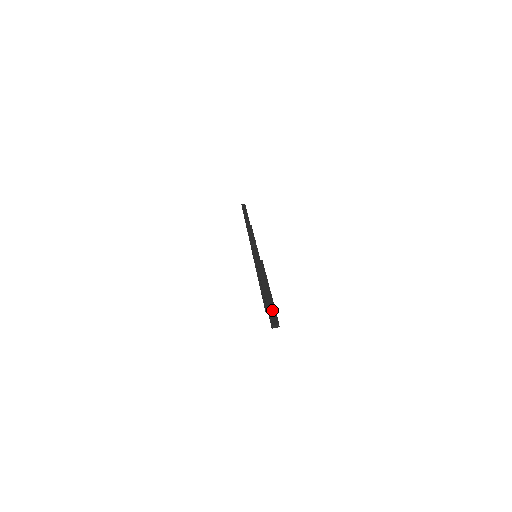
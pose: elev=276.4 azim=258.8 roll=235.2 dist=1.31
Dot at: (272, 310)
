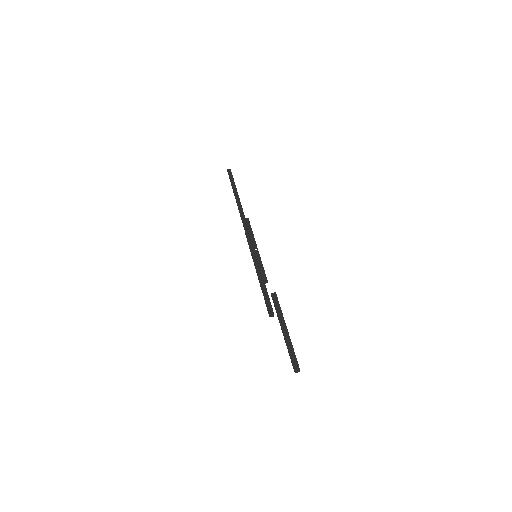
Dot at: (293, 355)
